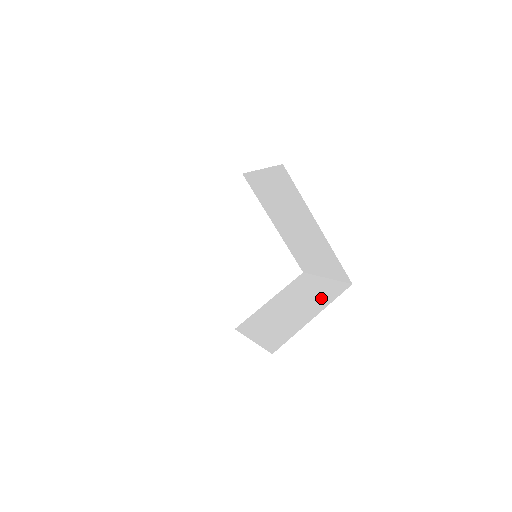
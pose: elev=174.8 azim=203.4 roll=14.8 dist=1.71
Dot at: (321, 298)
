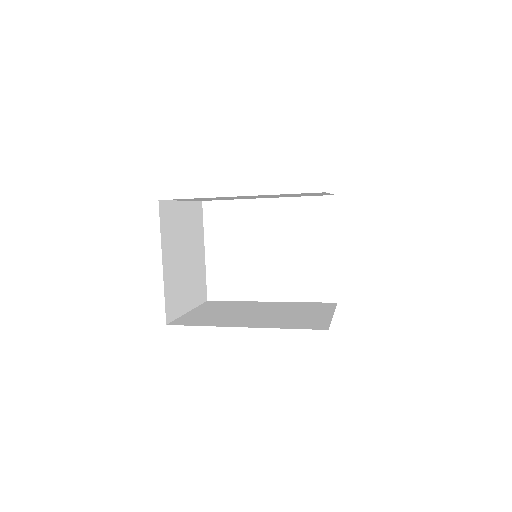
Dot at: occluded
